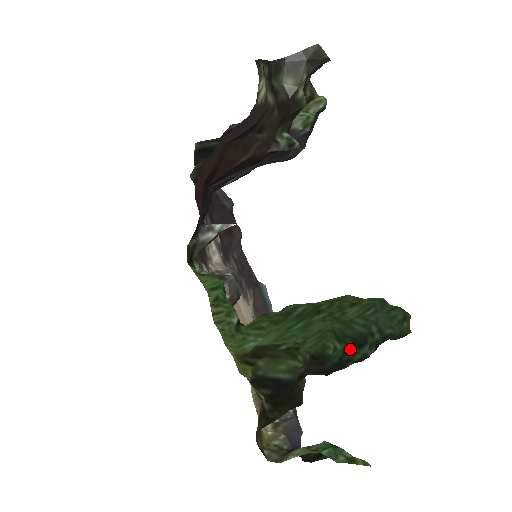
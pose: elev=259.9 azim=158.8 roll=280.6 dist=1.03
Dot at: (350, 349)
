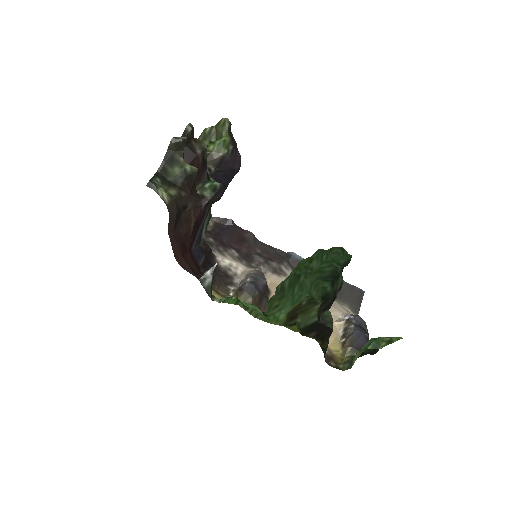
Dot at: (334, 283)
